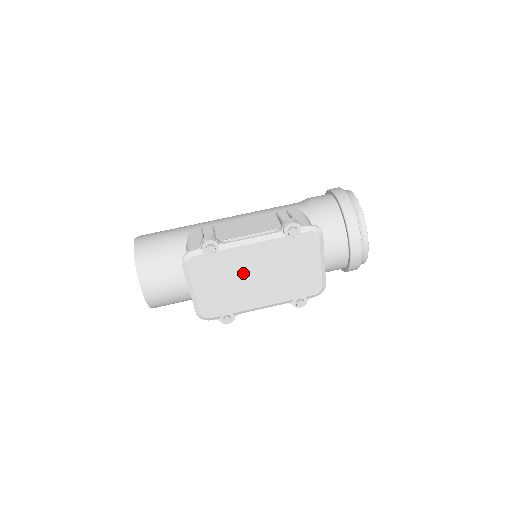
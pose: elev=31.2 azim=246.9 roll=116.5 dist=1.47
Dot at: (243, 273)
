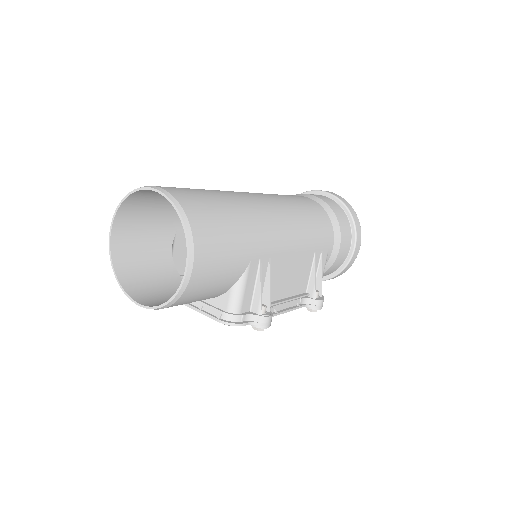
Dot at: occluded
